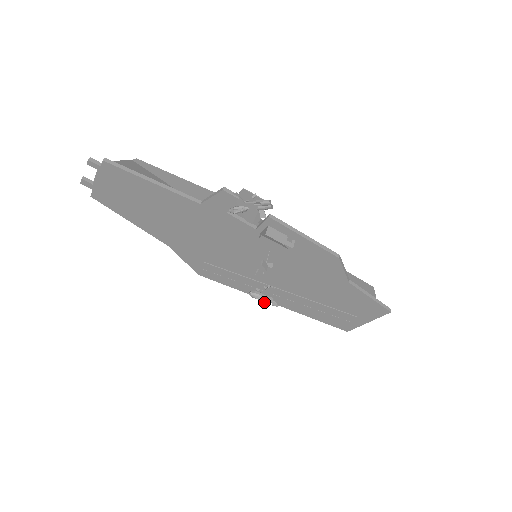
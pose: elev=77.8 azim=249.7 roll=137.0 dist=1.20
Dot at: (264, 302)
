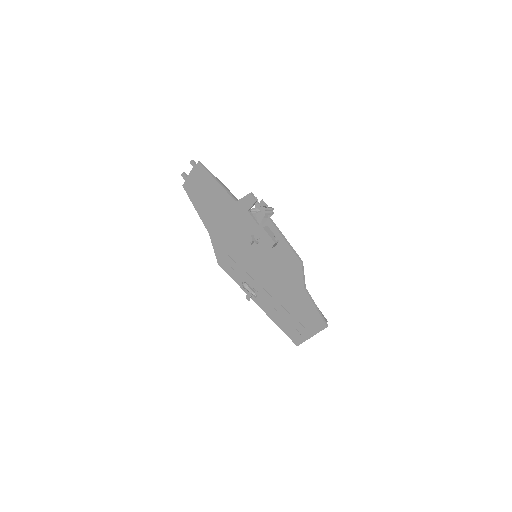
Dot at: (249, 296)
